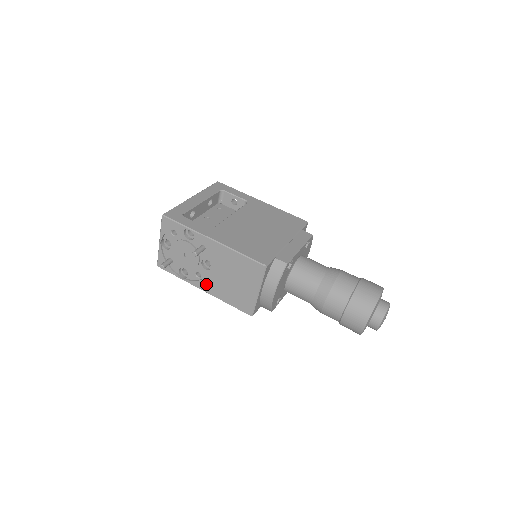
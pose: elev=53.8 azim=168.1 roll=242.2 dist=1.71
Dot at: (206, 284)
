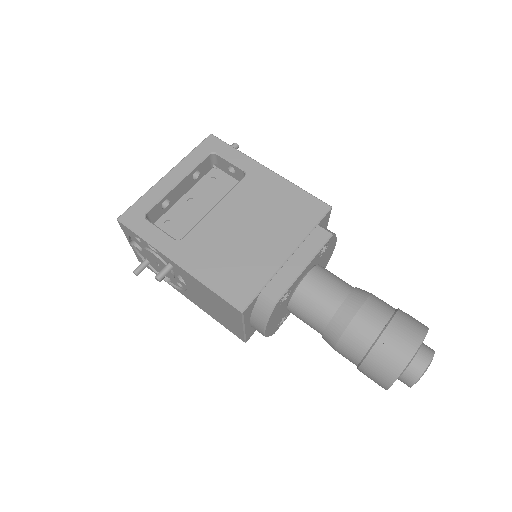
Dot at: (189, 297)
